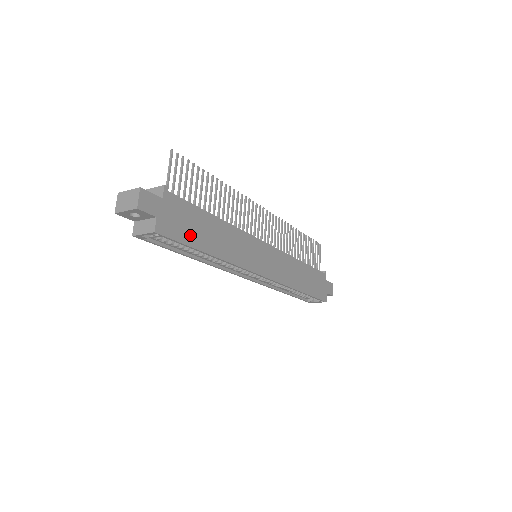
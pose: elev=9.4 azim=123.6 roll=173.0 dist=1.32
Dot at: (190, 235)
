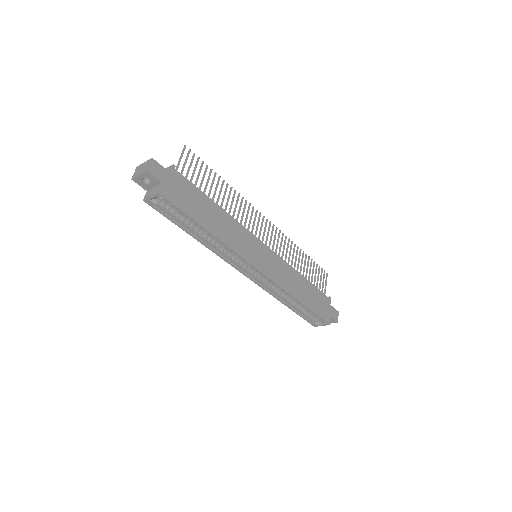
Dot at: (191, 208)
